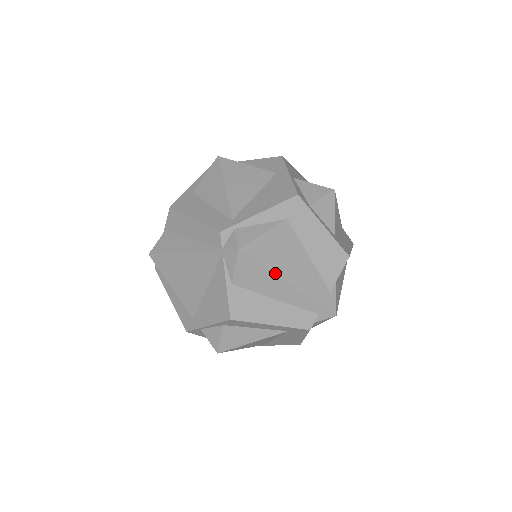
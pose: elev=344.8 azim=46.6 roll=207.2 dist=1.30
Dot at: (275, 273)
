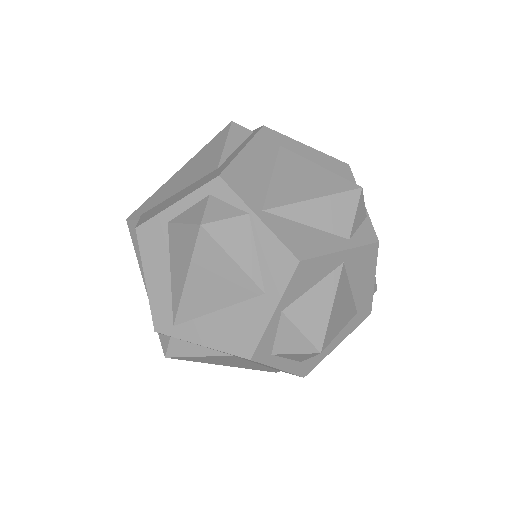
Dot at: (209, 363)
